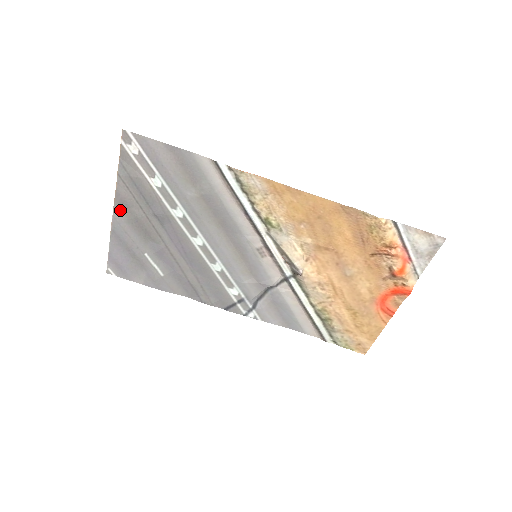
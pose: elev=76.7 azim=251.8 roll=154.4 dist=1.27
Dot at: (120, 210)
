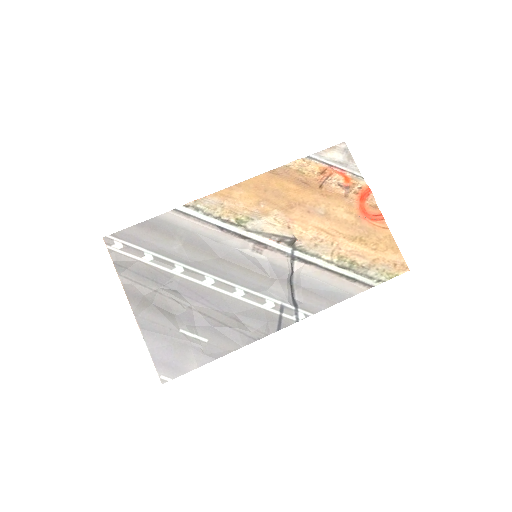
Dot at: (137, 305)
